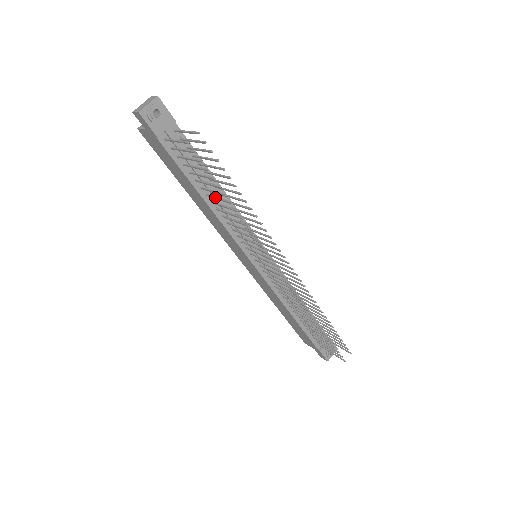
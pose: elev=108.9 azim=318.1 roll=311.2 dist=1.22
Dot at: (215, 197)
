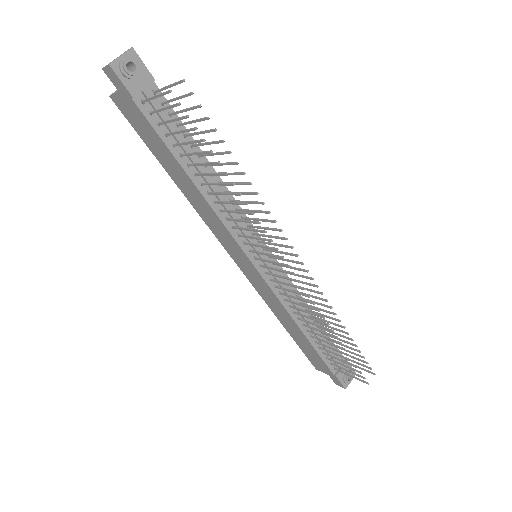
Dot at: (205, 173)
